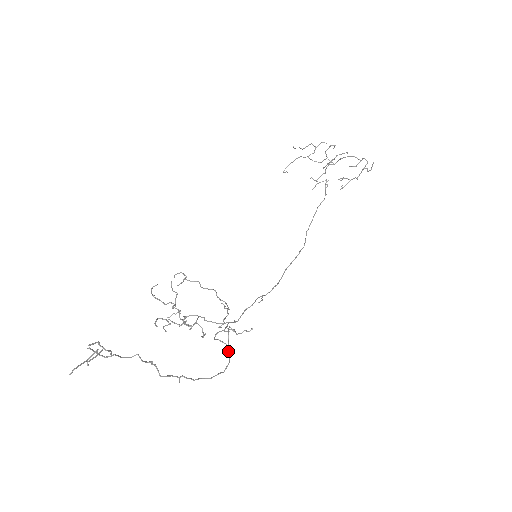
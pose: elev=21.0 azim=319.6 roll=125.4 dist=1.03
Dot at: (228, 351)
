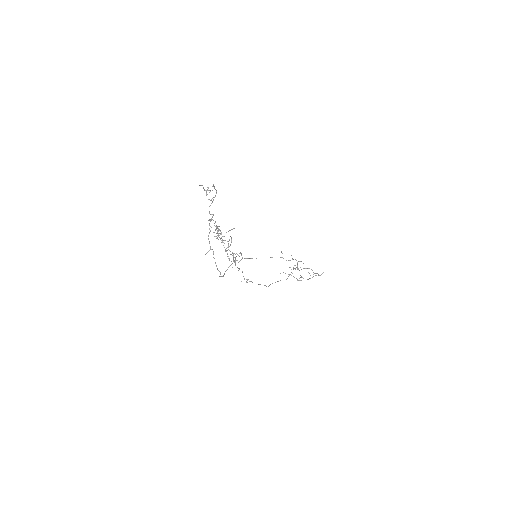
Dot at: (224, 274)
